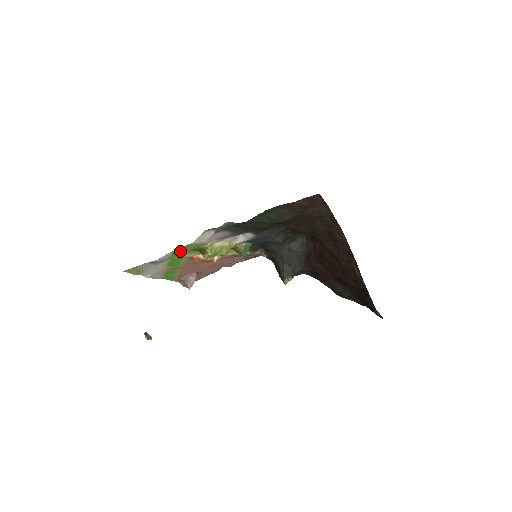
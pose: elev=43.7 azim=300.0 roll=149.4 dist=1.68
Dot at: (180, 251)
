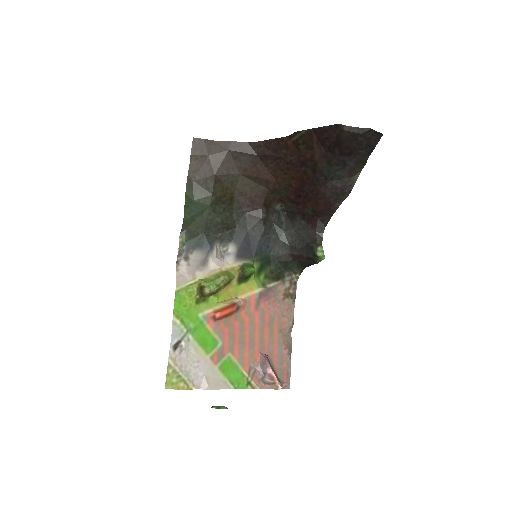
Dot at: (183, 311)
